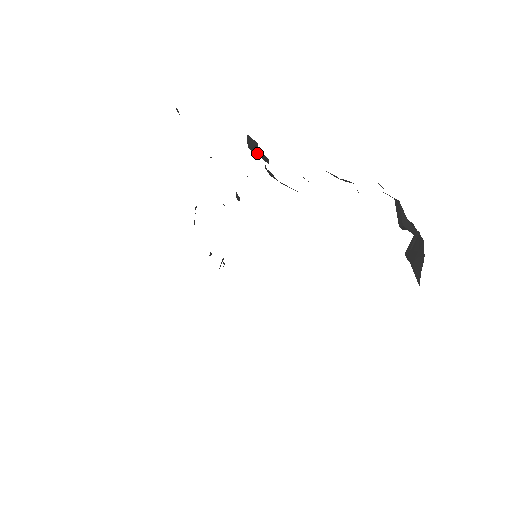
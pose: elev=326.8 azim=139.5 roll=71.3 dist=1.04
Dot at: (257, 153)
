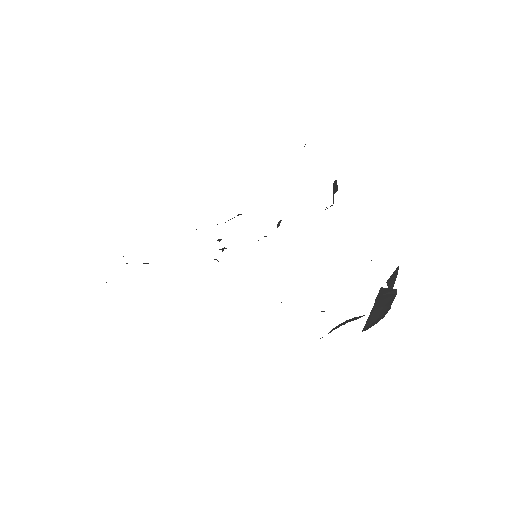
Dot at: (334, 191)
